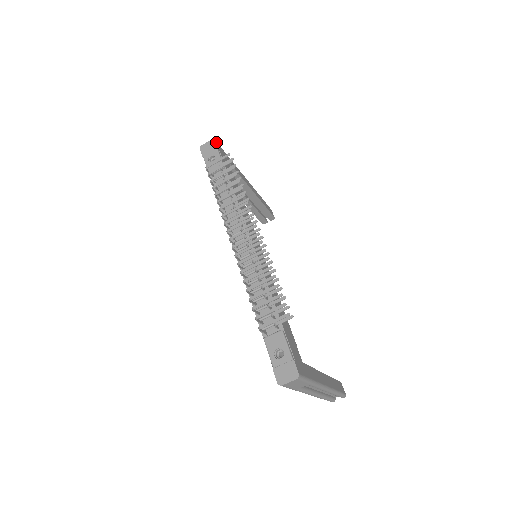
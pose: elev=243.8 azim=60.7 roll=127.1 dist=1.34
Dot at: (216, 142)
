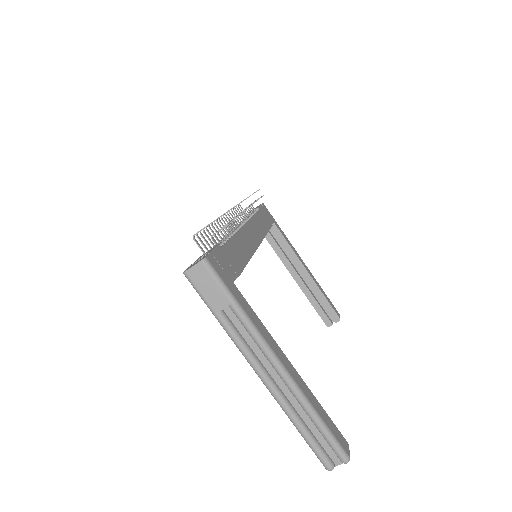
Dot at: occluded
